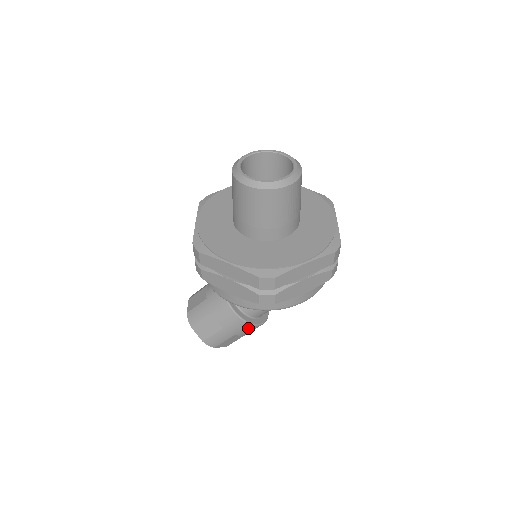
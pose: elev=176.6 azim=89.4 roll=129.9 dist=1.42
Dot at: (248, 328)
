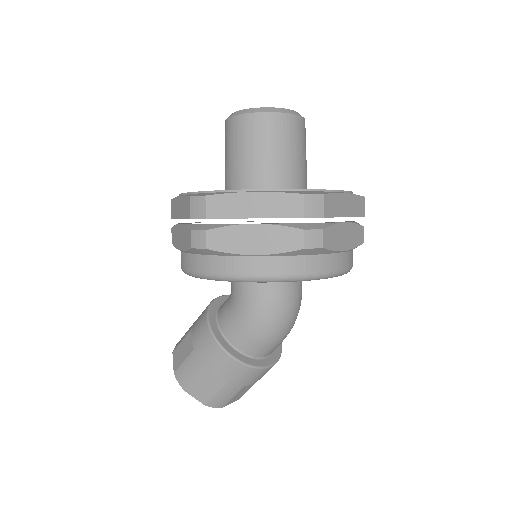
Dot at: (220, 357)
